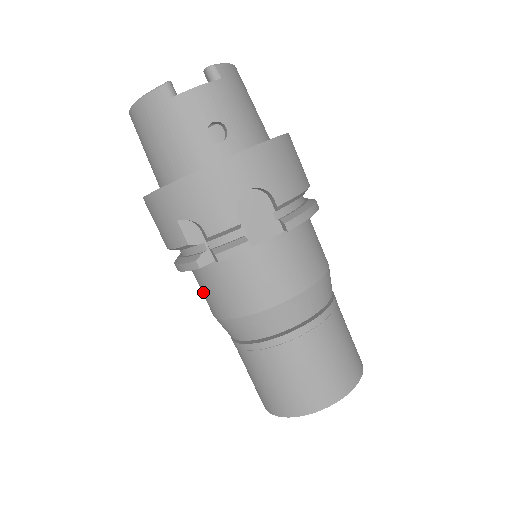
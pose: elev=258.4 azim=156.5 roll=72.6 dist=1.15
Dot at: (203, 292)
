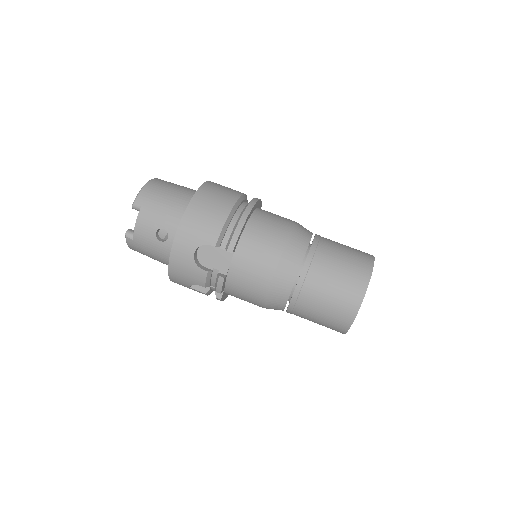
Dot at: occluded
